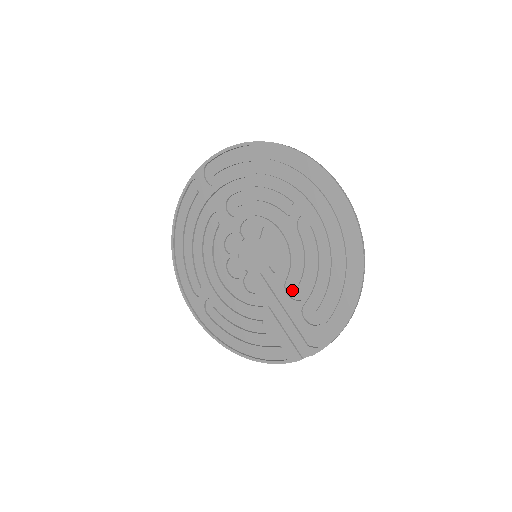
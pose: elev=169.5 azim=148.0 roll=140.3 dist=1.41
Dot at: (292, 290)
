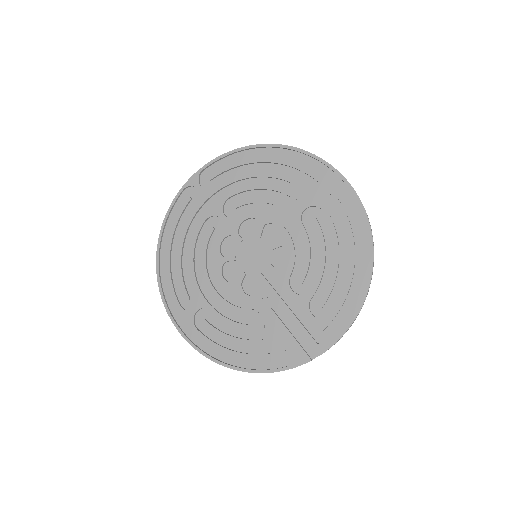
Dot at: (297, 286)
